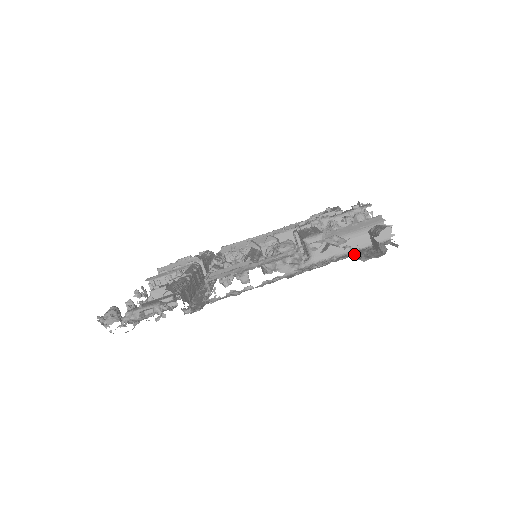
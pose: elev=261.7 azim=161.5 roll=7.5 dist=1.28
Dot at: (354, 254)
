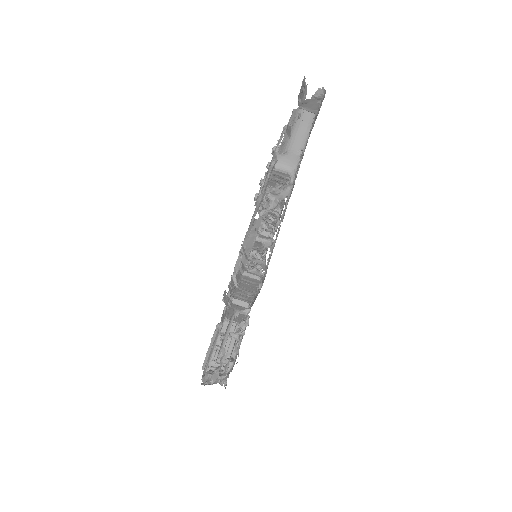
Dot at: occluded
